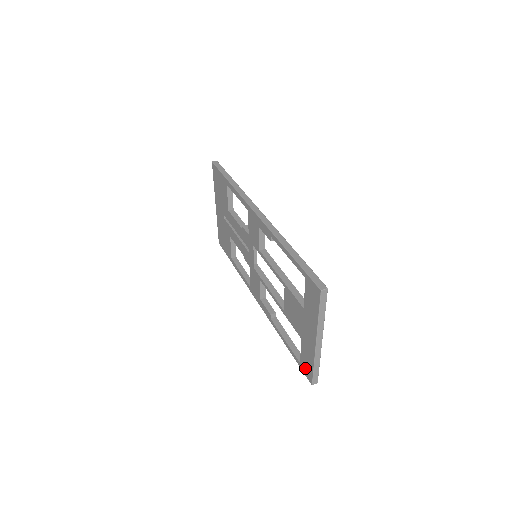
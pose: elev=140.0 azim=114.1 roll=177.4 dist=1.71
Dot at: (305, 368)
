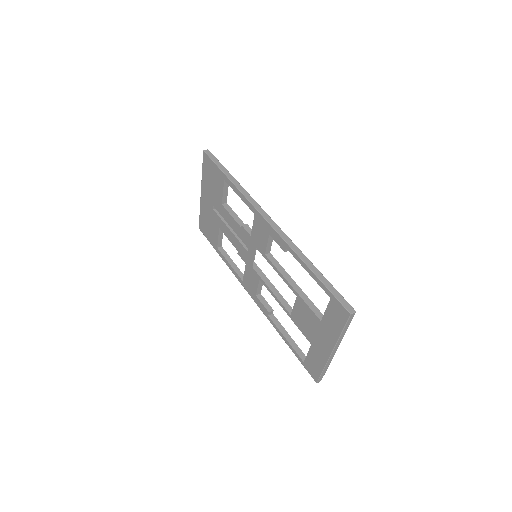
Dot at: (310, 368)
